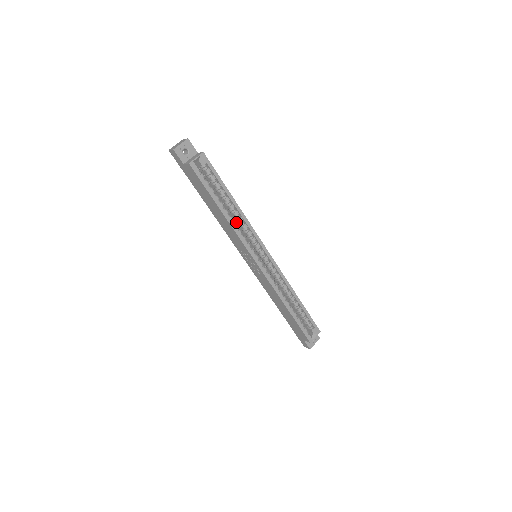
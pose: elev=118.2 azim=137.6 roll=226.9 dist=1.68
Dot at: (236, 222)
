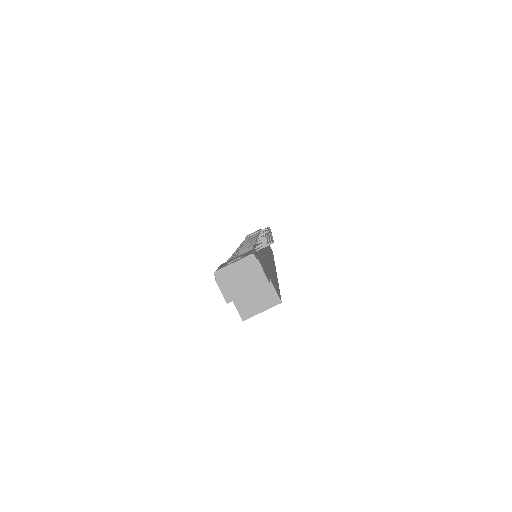
Dot at: occluded
